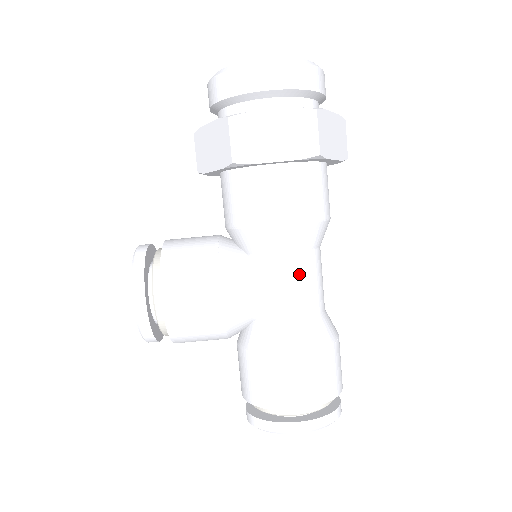
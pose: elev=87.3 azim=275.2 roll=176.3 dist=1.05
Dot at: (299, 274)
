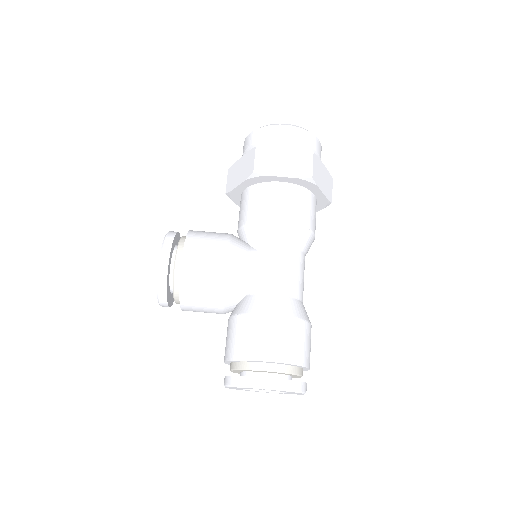
Dot at: (287, 261)
